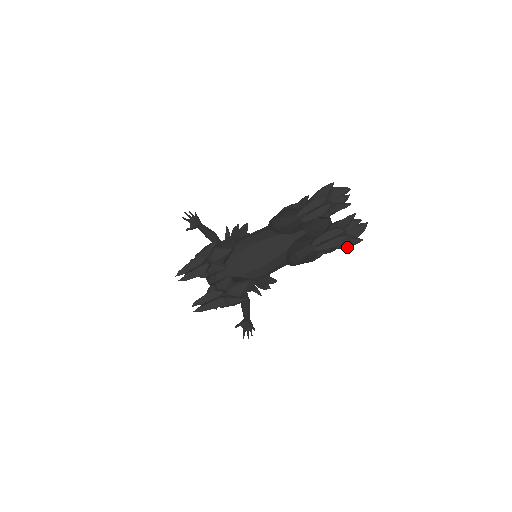
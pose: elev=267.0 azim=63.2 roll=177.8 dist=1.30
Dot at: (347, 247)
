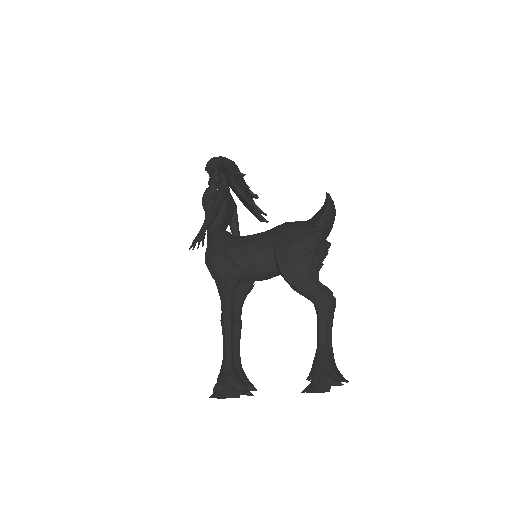
Dot at: occluded
